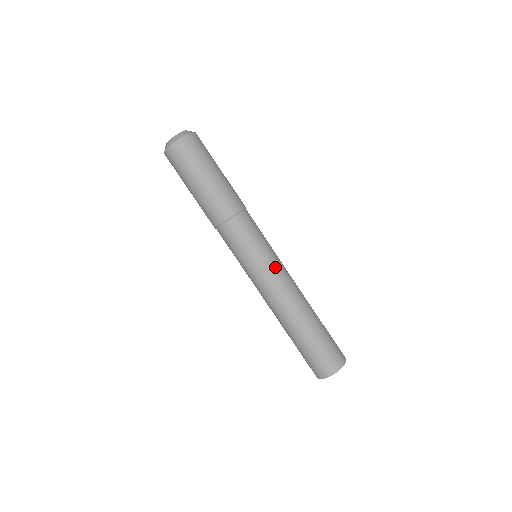
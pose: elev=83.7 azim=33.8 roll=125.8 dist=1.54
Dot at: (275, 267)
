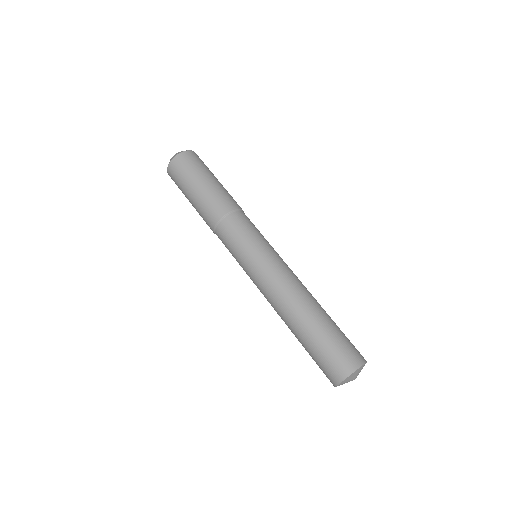
Dot at: (275, 259)
